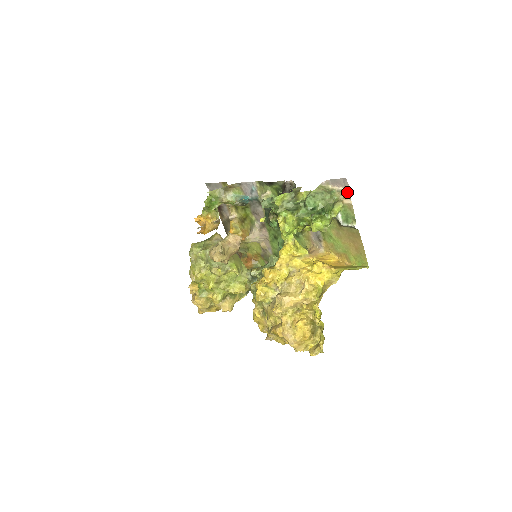
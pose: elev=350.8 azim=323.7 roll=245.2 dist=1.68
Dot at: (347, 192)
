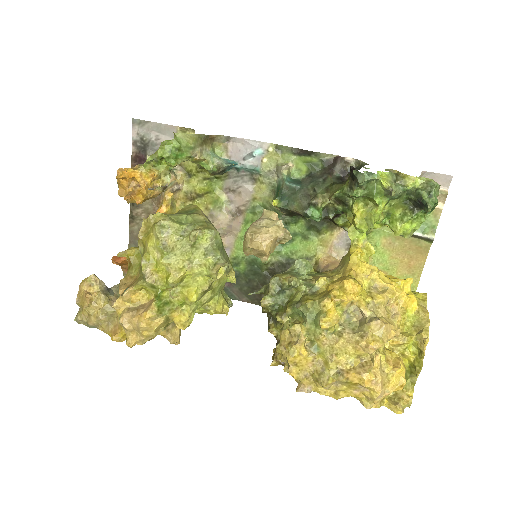
Dot at: (445, 193)
